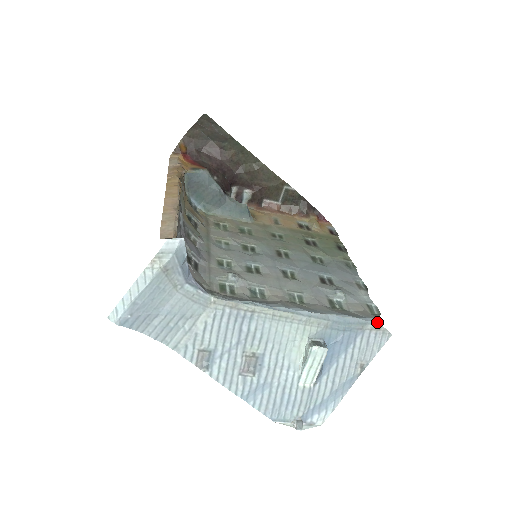
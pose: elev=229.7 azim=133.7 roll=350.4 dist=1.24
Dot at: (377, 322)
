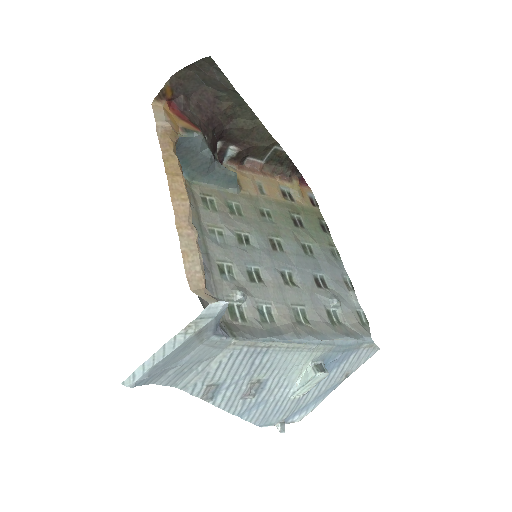
Dot at: (372, 341)
